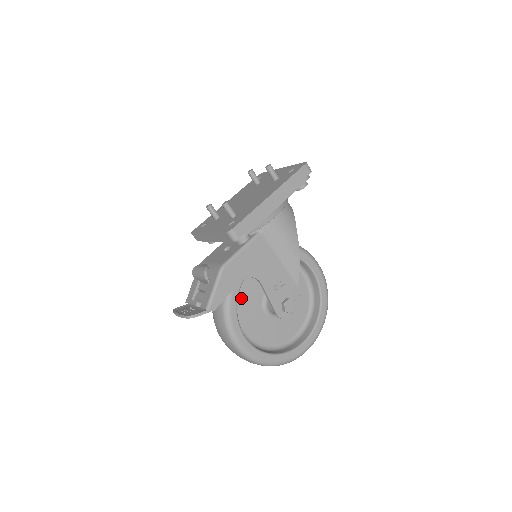
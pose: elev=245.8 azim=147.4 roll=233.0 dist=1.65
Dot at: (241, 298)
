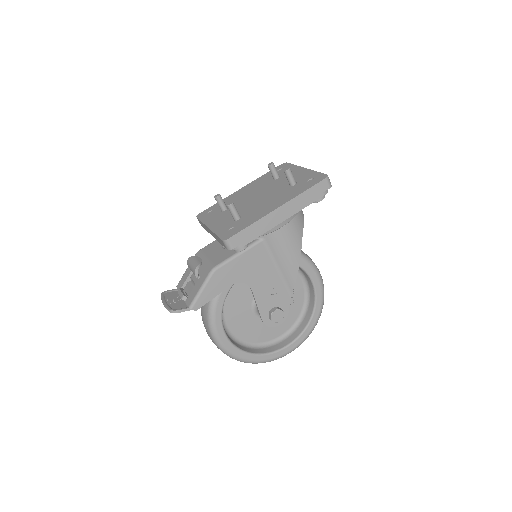
Dot at: (231, 295)
